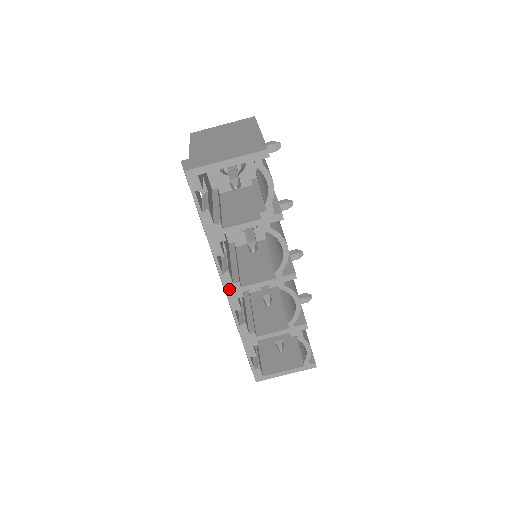
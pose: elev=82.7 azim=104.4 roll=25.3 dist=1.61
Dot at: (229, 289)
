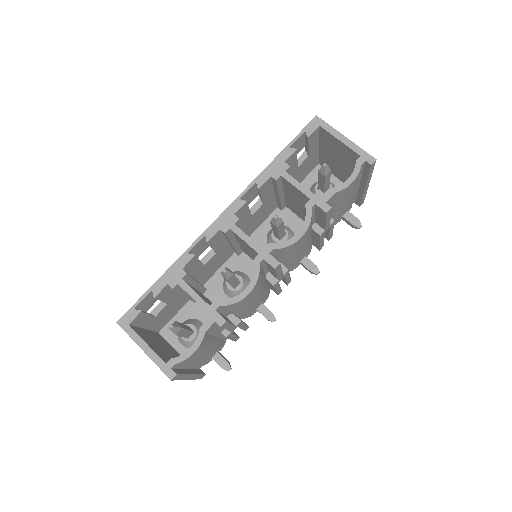
Dot at: (226, 215)
